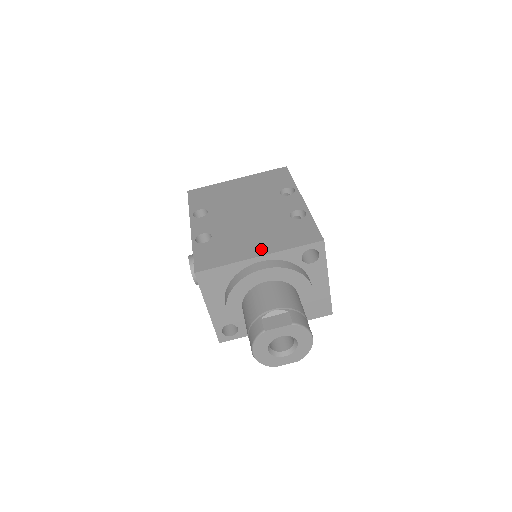
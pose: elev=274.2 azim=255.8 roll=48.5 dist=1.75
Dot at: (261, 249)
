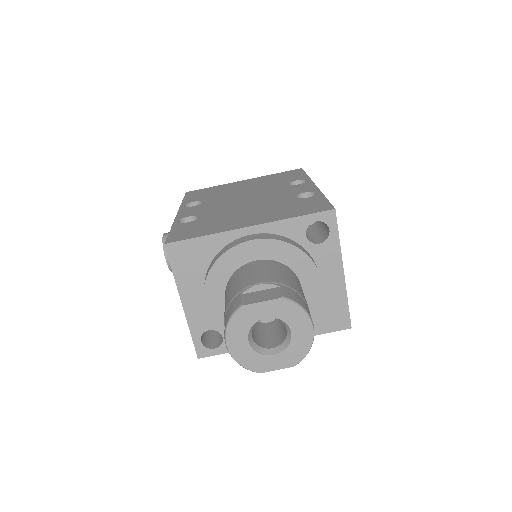
Dot at: (253, 221)
